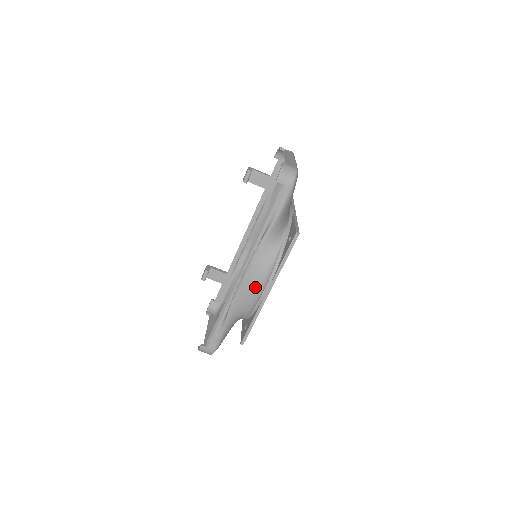
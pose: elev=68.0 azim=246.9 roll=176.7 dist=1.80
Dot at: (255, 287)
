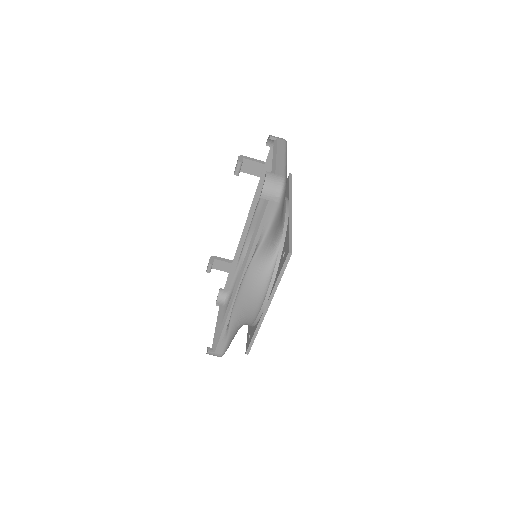
Dot at: (252, 303)
